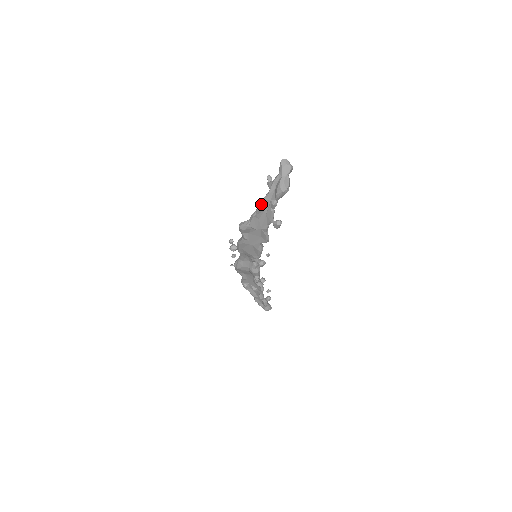
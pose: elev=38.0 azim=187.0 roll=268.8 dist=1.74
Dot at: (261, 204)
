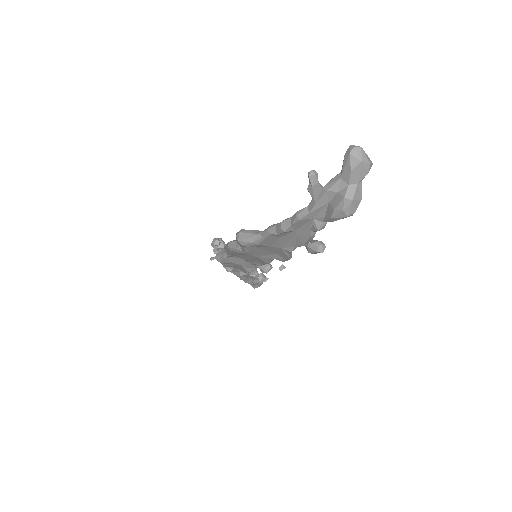
Dot at: (290, 222)
